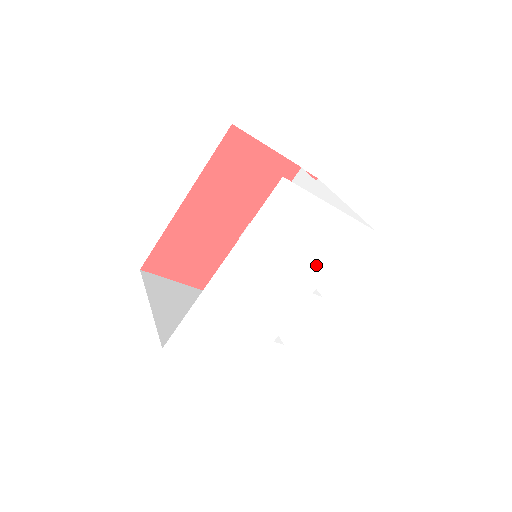
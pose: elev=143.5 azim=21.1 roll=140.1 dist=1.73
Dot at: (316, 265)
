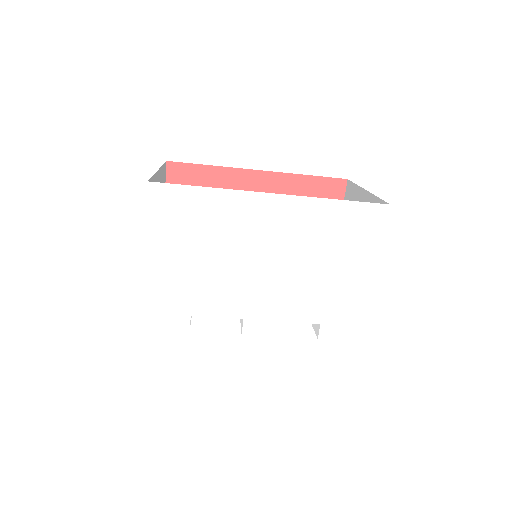
Dot at: (305, 302)
